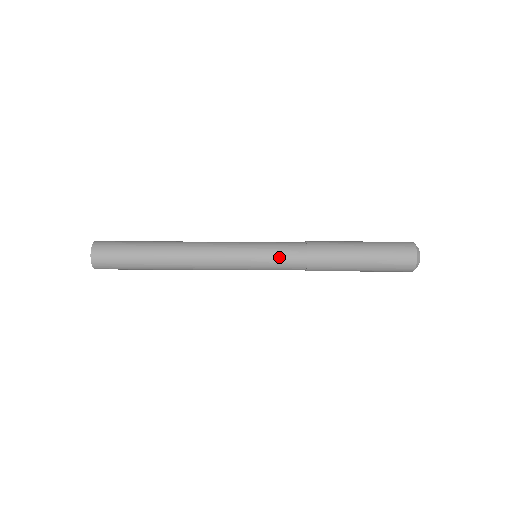
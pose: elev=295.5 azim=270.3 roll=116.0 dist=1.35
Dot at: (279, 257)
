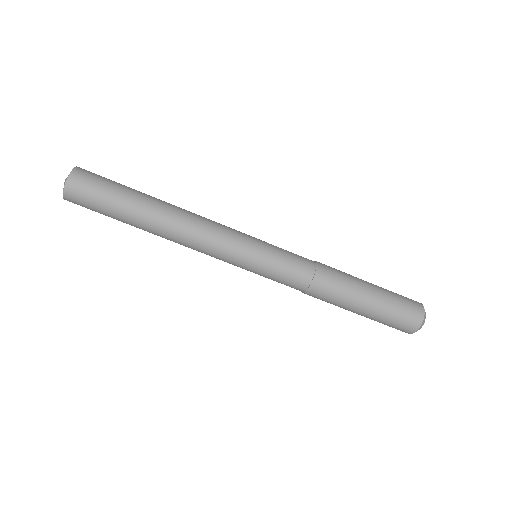
Dot at: (276, 280)
